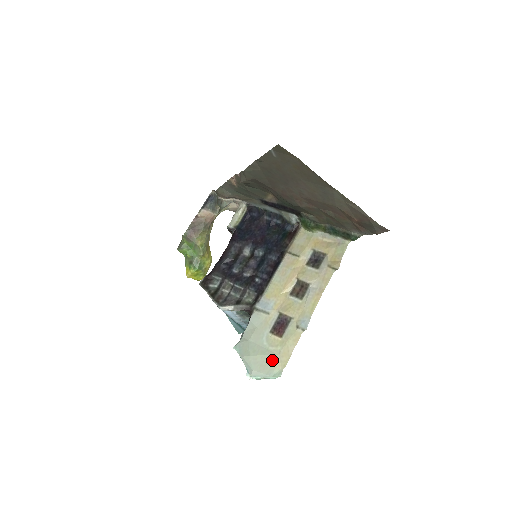
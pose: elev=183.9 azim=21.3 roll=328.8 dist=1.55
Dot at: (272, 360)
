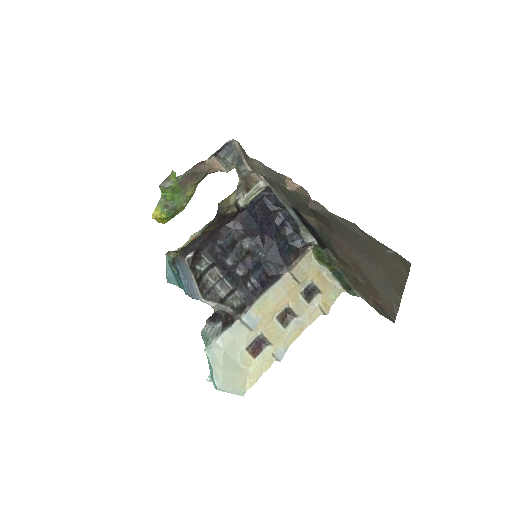
Dot at: (241, 379)
